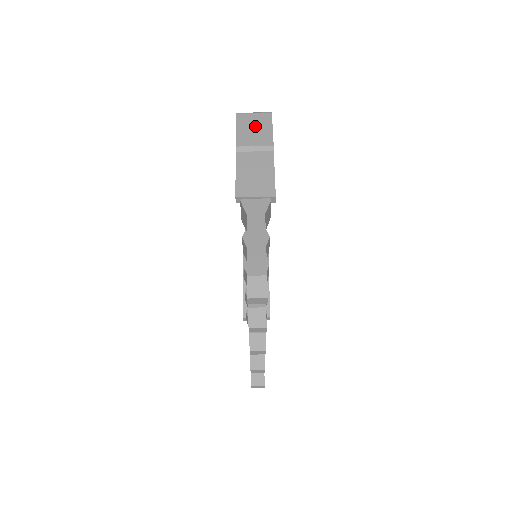
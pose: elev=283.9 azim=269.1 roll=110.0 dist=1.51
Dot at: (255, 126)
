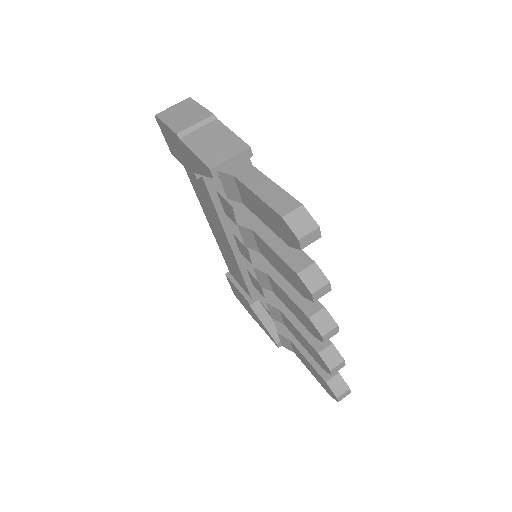
Dot at: (182, 112)
